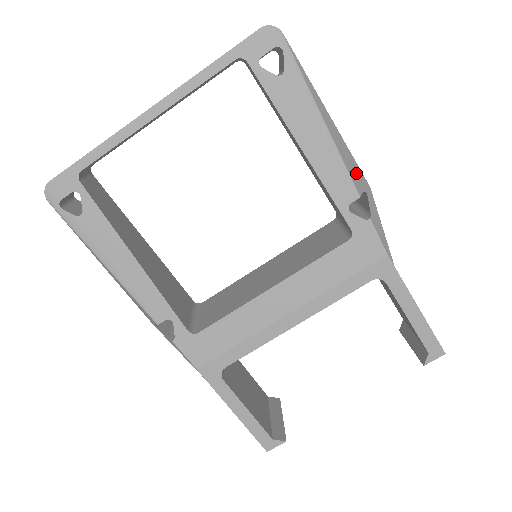
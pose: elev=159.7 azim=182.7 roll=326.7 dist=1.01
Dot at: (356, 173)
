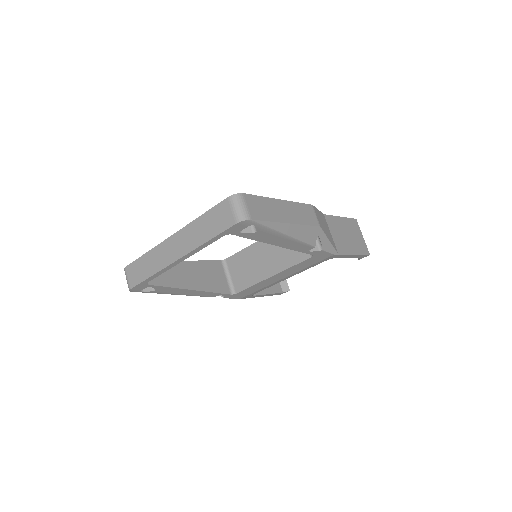
Dot at: (311, 234)
